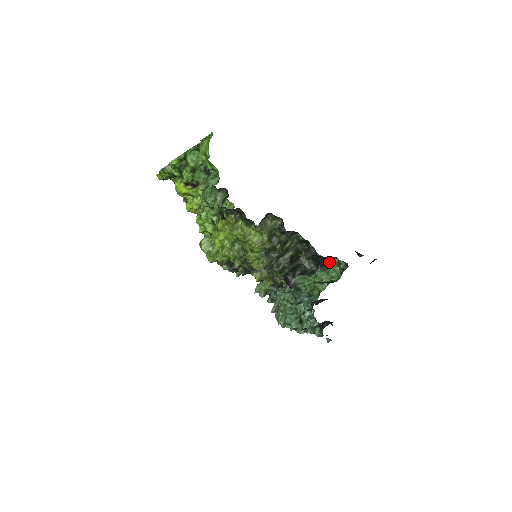
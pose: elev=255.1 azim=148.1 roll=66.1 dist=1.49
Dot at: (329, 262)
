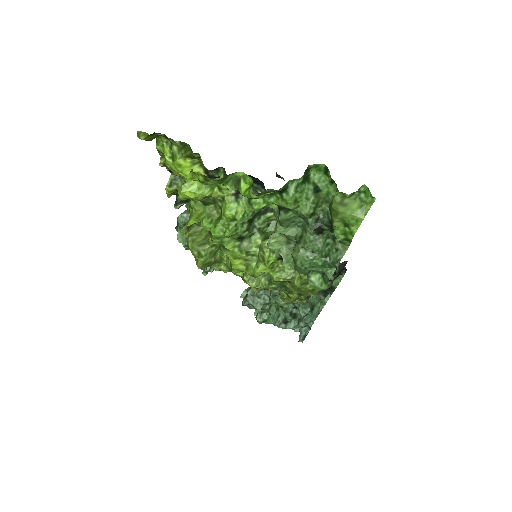
Dot at: occluded
